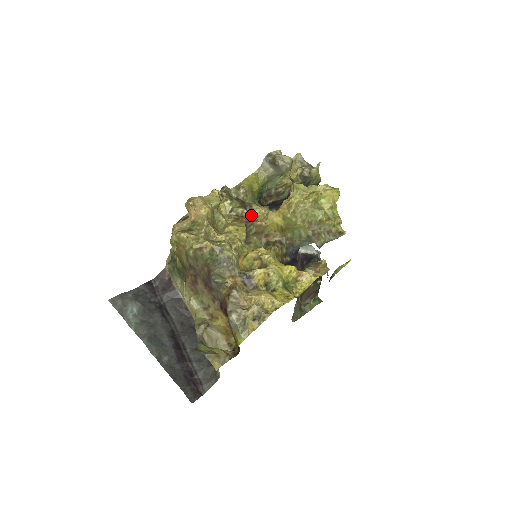
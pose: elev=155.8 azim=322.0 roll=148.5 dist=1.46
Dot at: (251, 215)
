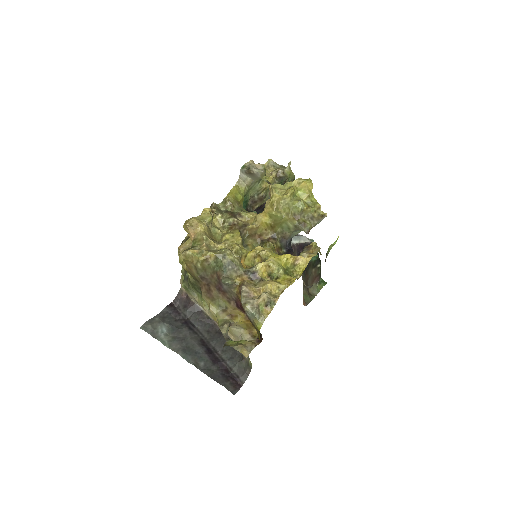
Dot at: (242, 222)
